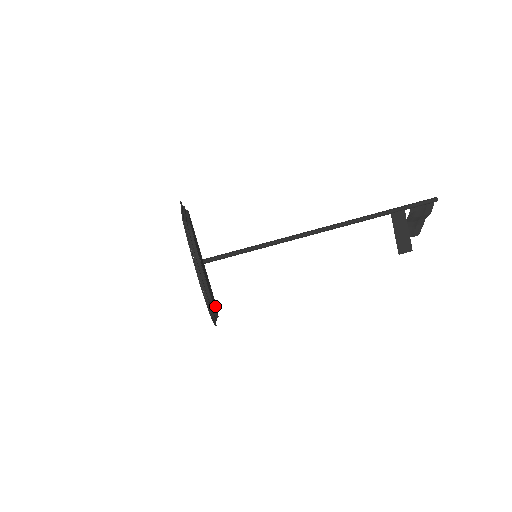
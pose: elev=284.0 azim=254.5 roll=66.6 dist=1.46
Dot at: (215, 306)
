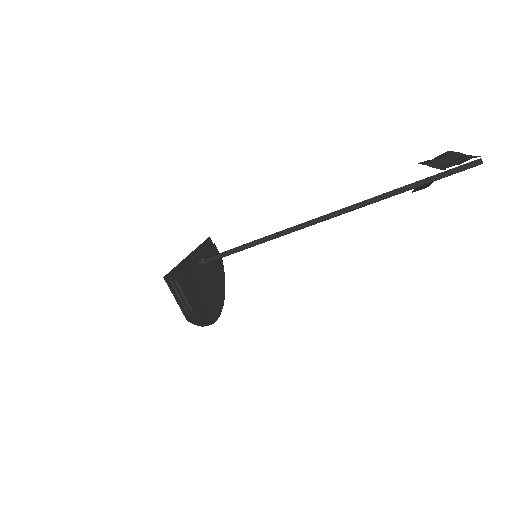
Dot at: (219, 265)
